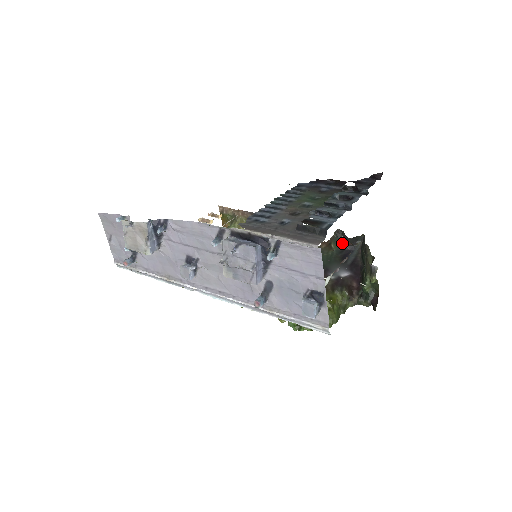
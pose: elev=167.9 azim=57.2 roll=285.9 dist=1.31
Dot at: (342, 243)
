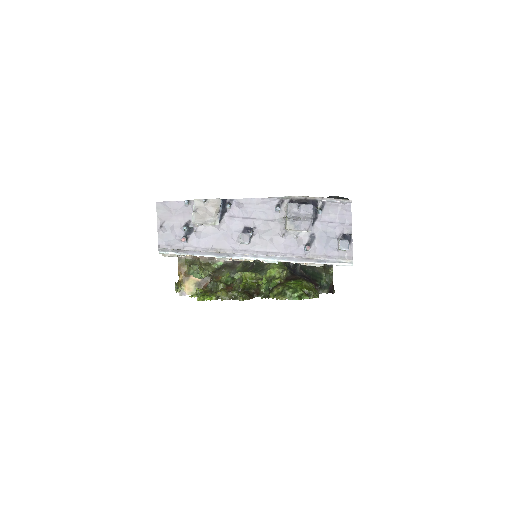
Dot at: occluded
